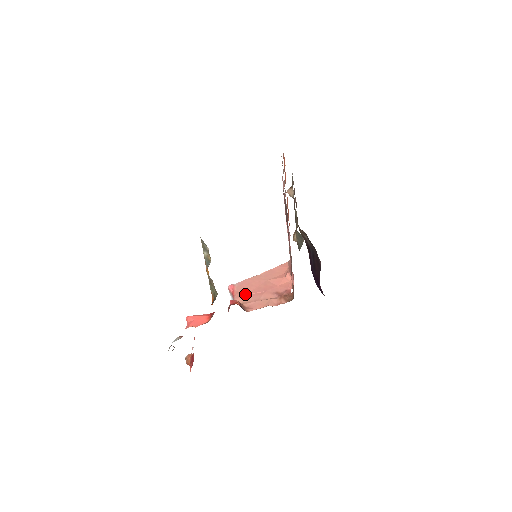
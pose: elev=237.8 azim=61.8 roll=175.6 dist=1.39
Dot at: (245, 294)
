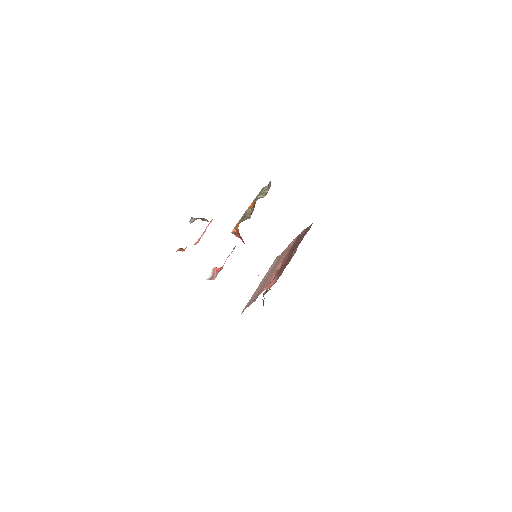
Dot at: occluded
